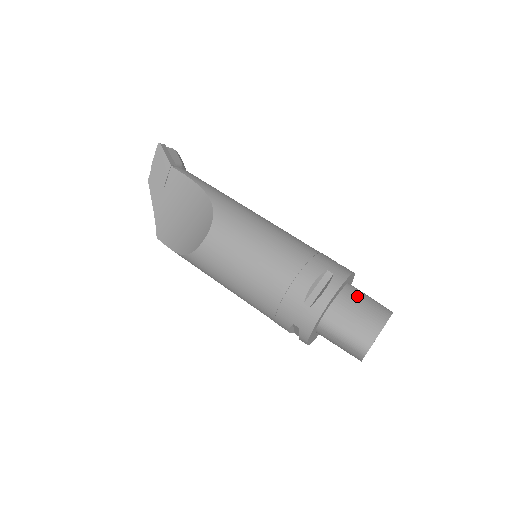
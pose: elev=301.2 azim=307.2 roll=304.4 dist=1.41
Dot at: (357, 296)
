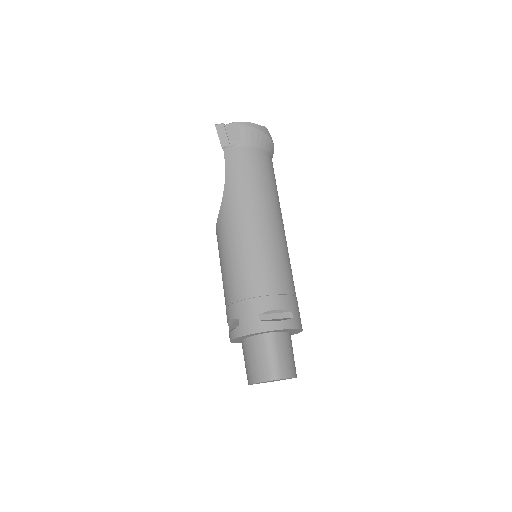
Dot at: (257, 349)
